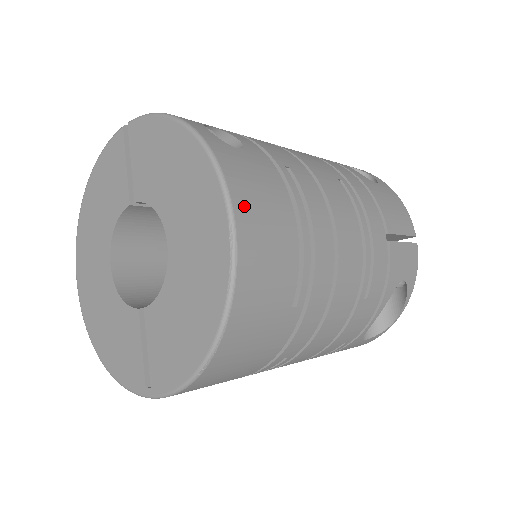
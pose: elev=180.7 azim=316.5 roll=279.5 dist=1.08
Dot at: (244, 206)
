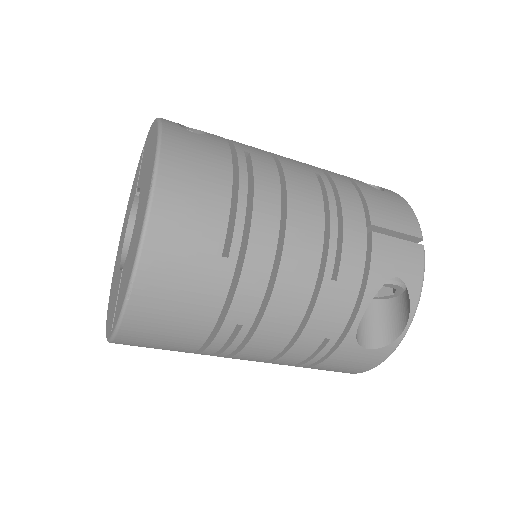
Dot at: (172, 160)
